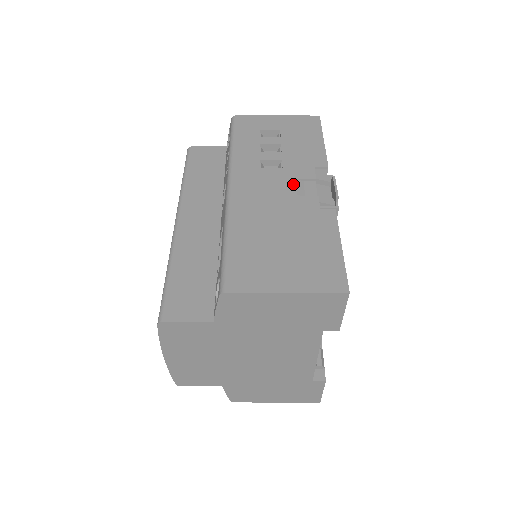
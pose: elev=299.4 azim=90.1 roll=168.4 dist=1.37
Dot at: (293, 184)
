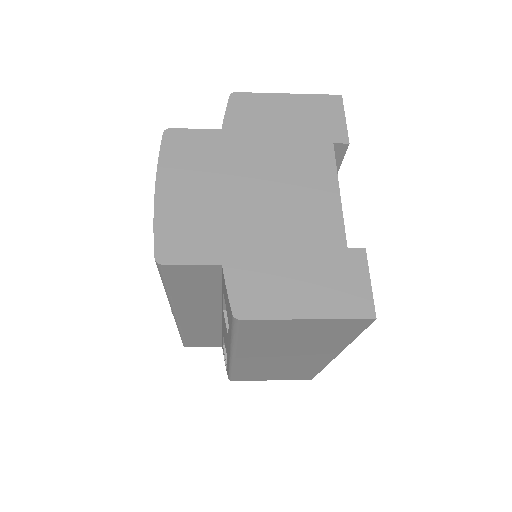
Dot at: occluded
